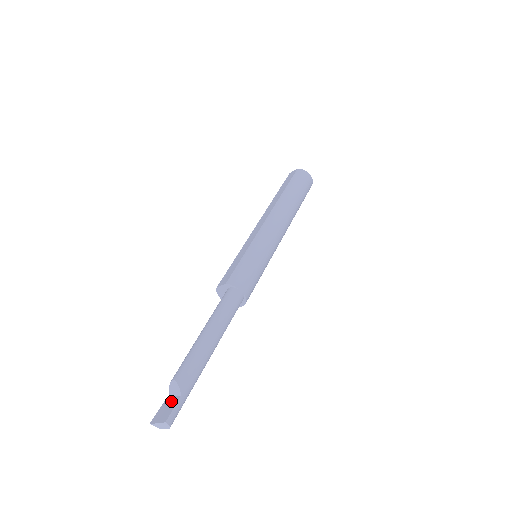
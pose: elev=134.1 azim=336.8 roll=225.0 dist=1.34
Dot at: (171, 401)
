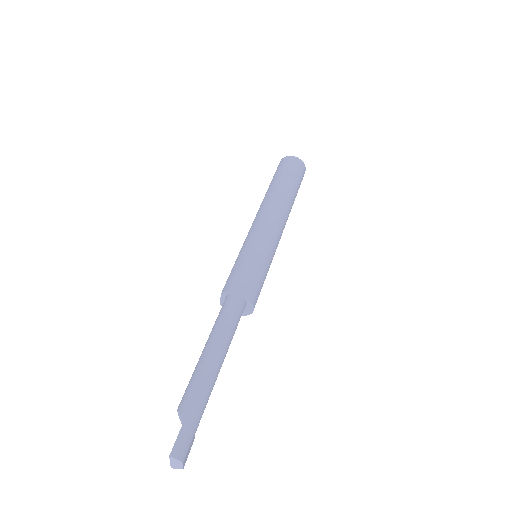
Dot at: occluded
